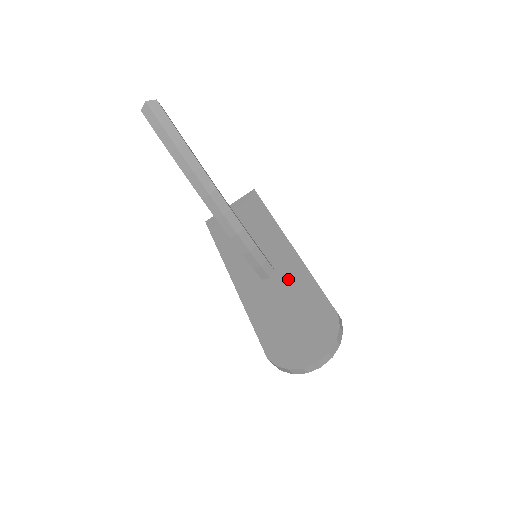
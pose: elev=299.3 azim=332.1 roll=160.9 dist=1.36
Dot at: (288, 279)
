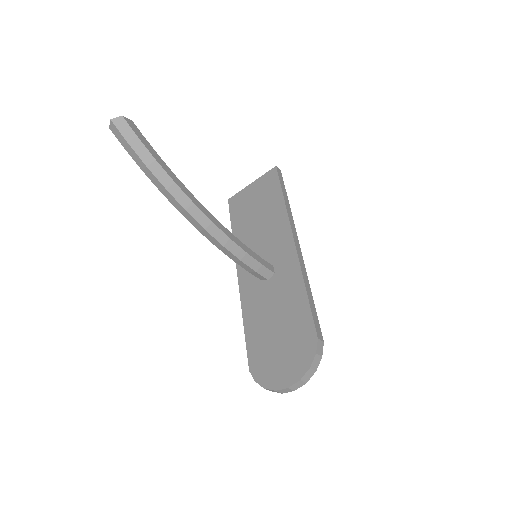
Dot at: (283, 285)
